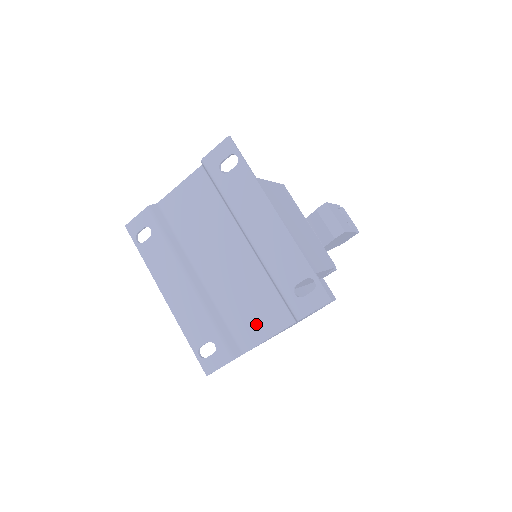
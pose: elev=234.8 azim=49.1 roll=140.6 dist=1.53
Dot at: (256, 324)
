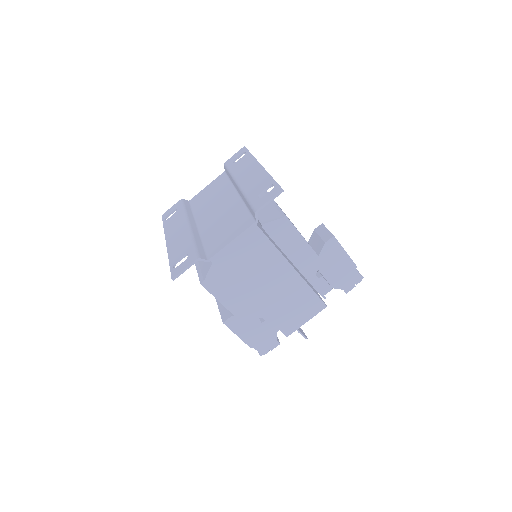
Dot at: (226, 236)
